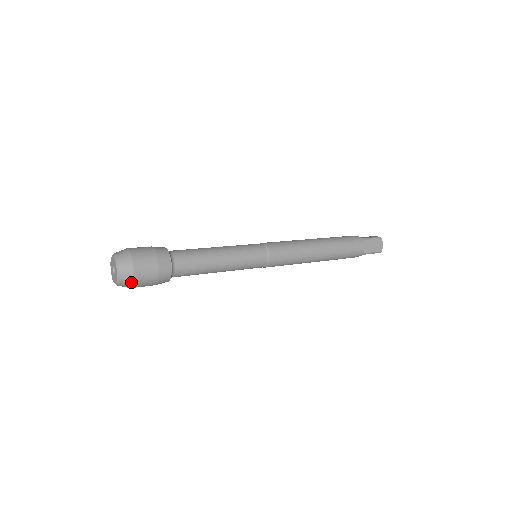
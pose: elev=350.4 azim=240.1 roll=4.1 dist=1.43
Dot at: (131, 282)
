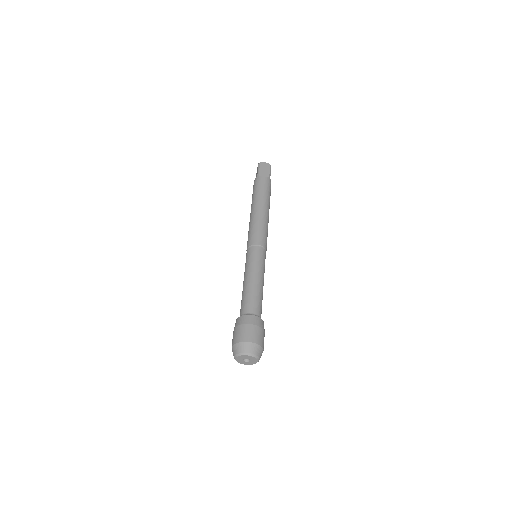
Dot at: occluded
